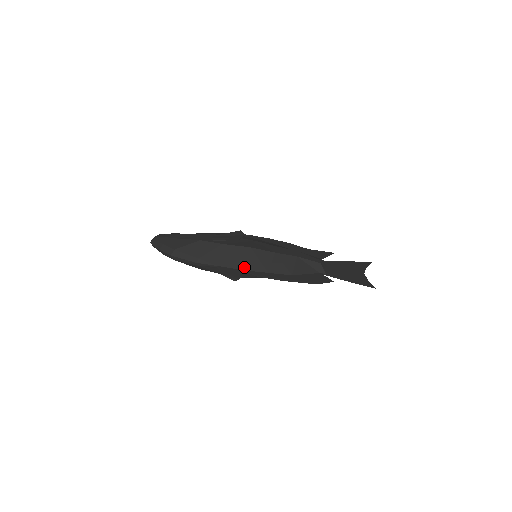
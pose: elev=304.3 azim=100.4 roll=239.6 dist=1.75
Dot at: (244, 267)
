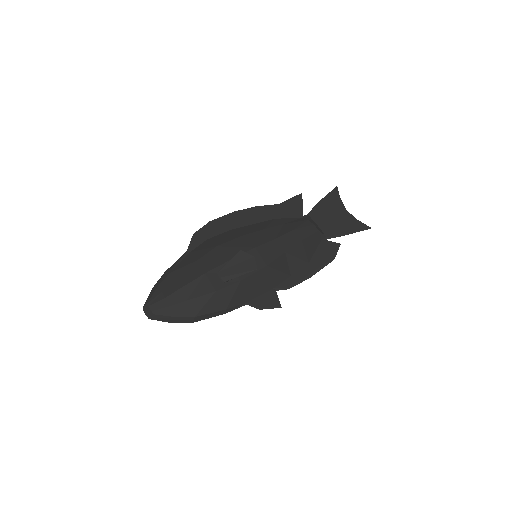
Dot at: (270, 287)
